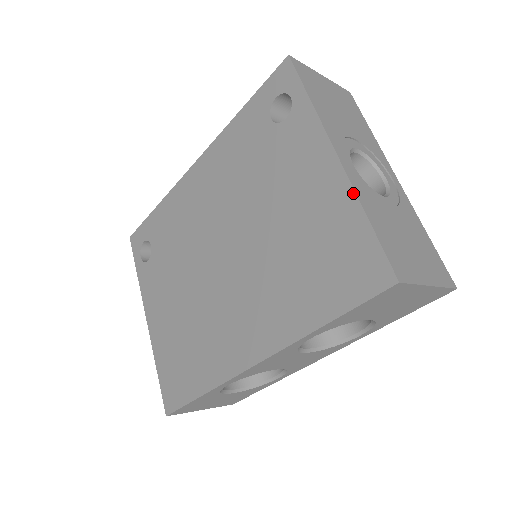
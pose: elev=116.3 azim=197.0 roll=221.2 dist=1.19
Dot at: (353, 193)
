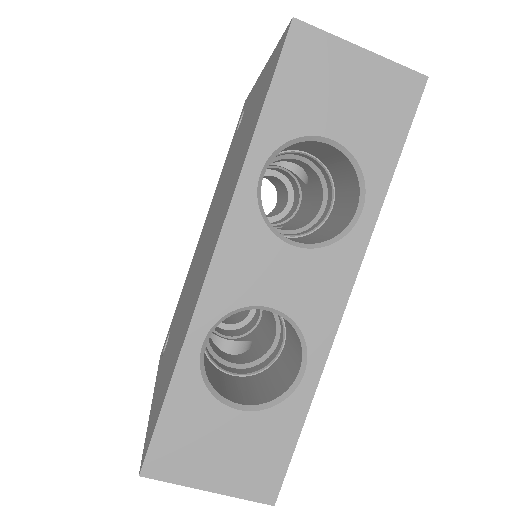
Dot at: (269, 59)
